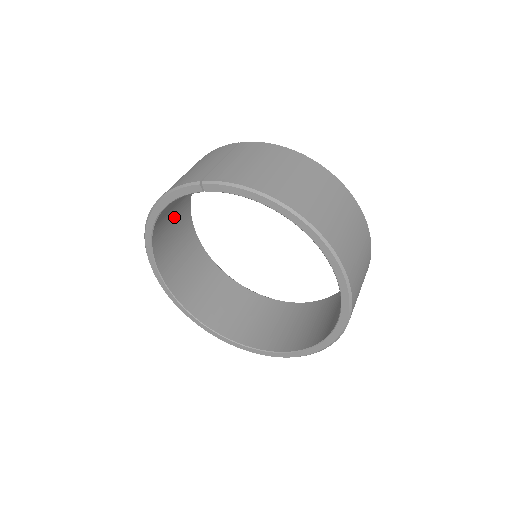
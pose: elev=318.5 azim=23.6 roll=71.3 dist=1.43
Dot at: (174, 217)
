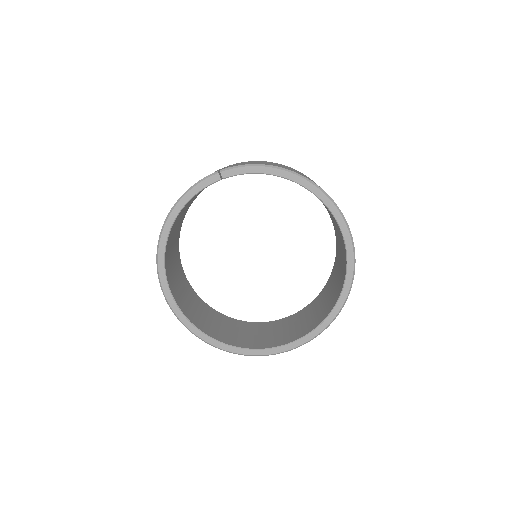
Dot at: (173, 243)
